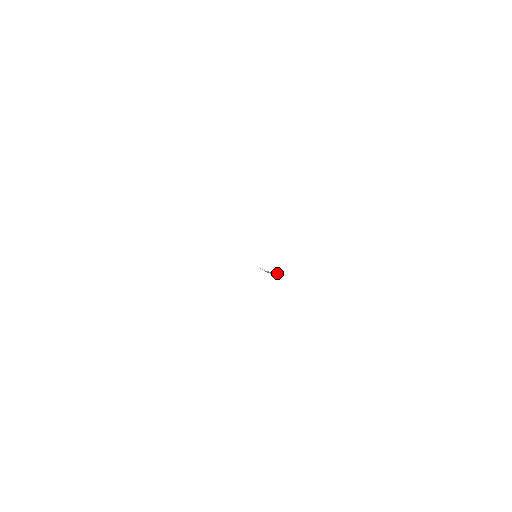
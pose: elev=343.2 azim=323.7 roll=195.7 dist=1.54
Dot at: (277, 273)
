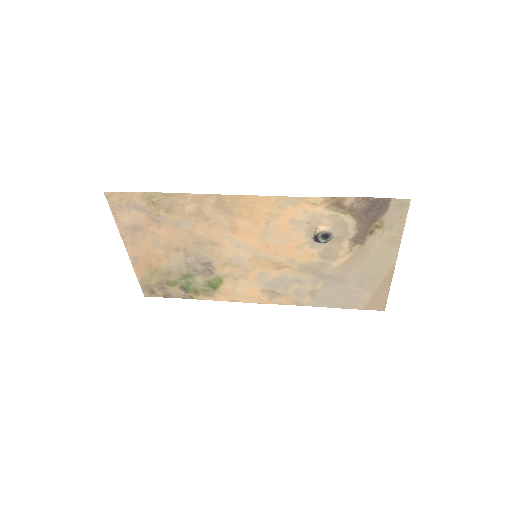
Dot at: (335, 235)
